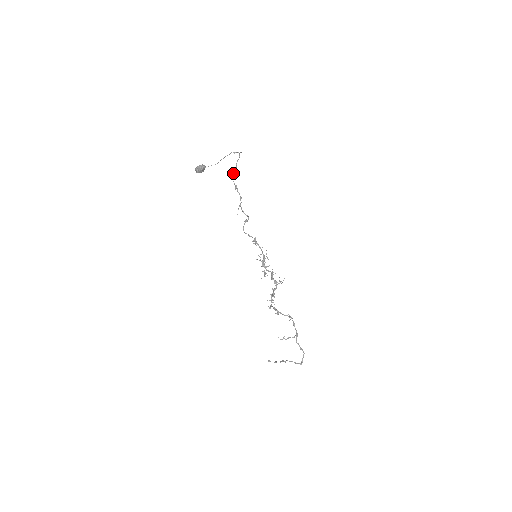
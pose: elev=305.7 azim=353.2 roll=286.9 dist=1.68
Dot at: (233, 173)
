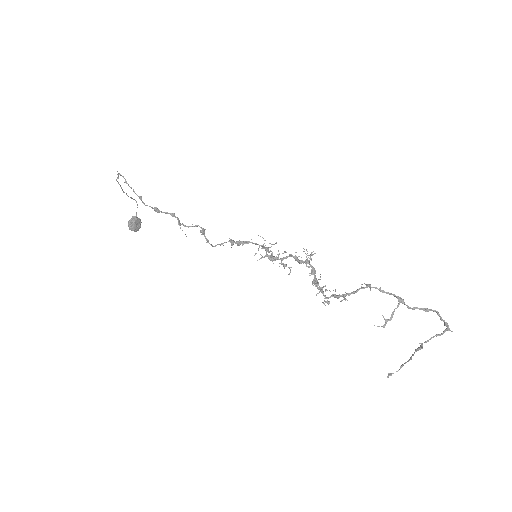
Dot at: occluded
